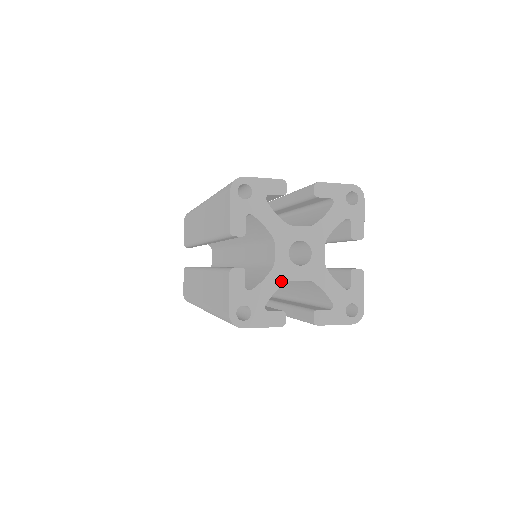
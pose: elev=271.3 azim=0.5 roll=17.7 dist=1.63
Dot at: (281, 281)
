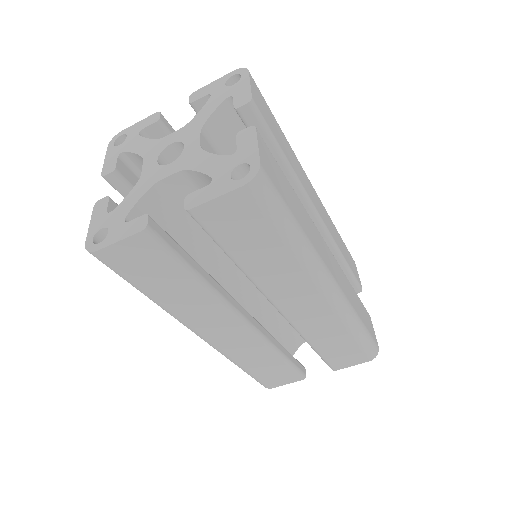
Dot at: (146, 188)
